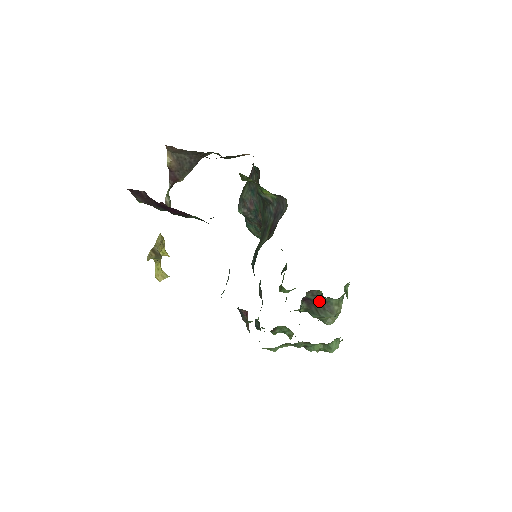
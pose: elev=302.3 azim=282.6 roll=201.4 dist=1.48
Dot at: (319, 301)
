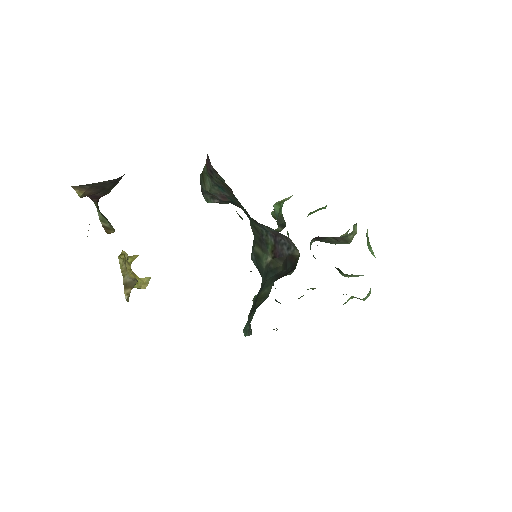
Dot at: (331, 237)
